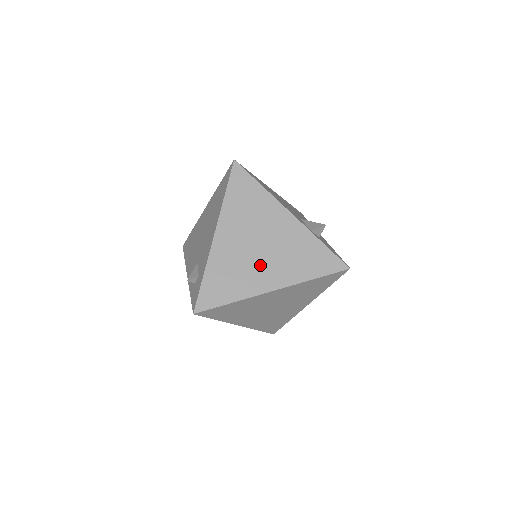
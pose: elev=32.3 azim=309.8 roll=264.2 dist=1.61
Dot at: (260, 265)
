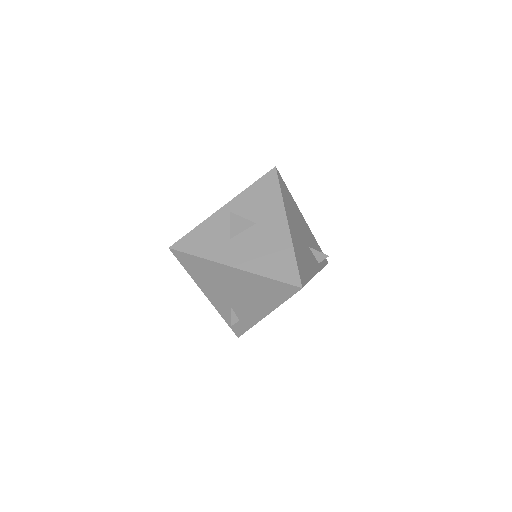
Dot at: occluded
